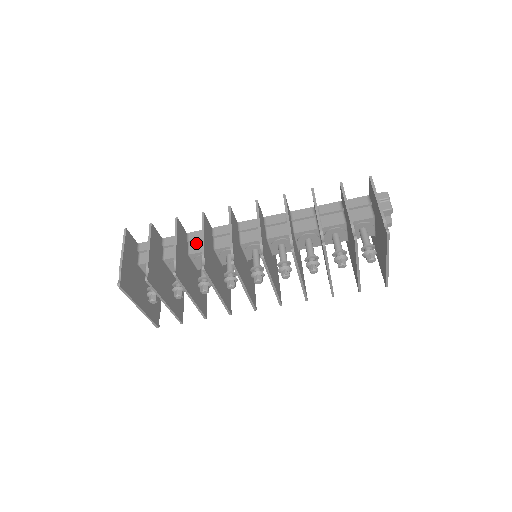
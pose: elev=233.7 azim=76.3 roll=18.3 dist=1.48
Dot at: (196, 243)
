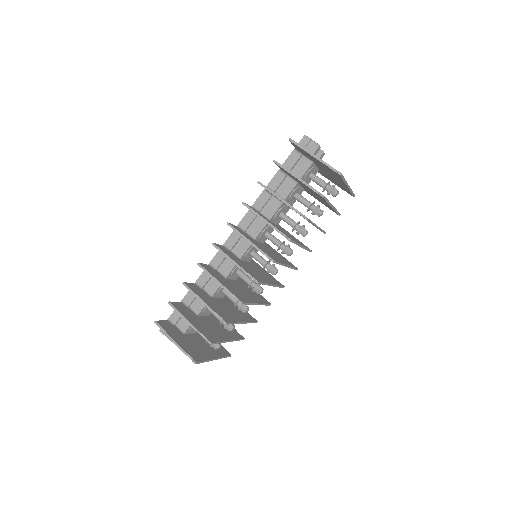
Dot at: (208, 284)
